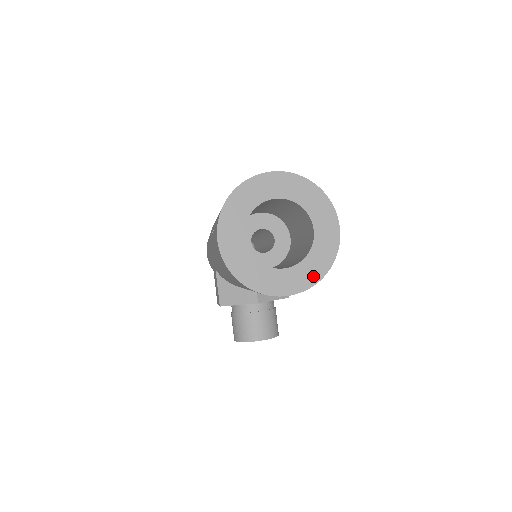
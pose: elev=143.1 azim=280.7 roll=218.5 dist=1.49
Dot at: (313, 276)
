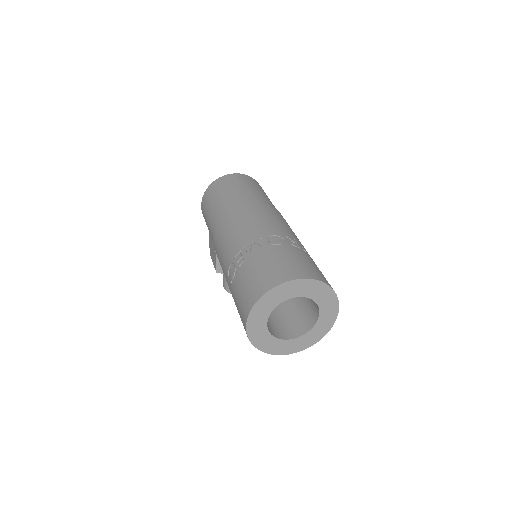
Dot at: (312, 341)
